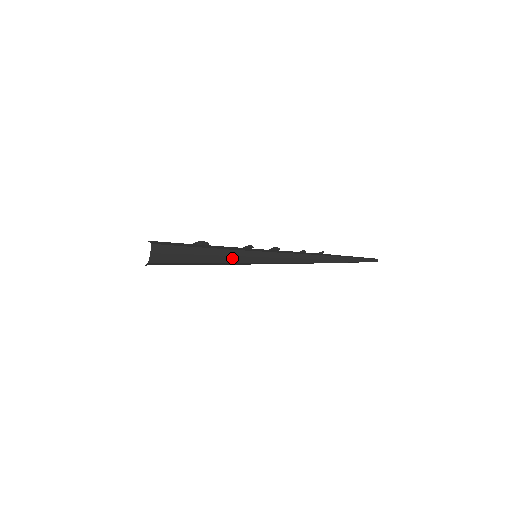
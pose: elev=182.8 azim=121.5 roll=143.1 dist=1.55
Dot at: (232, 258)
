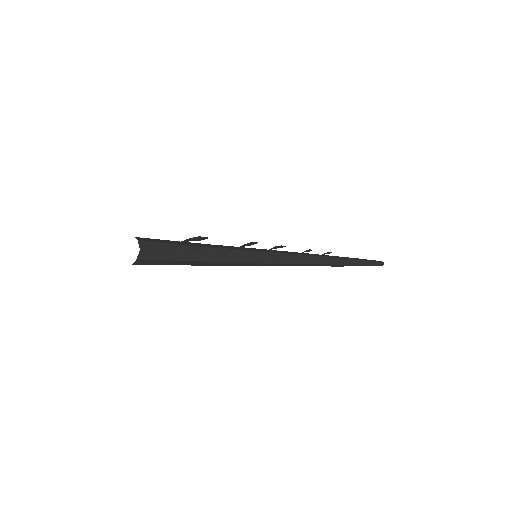
Dot at: (228, 263)
